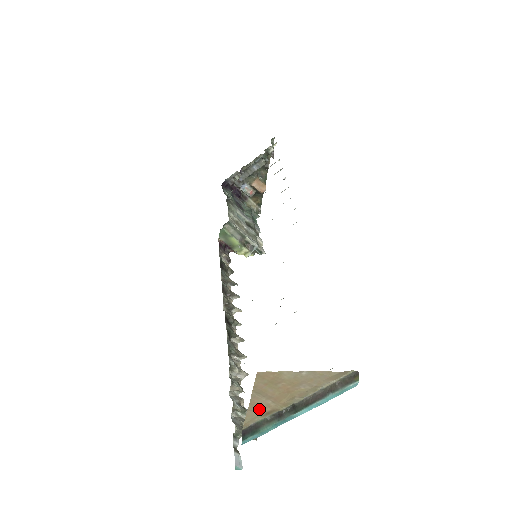
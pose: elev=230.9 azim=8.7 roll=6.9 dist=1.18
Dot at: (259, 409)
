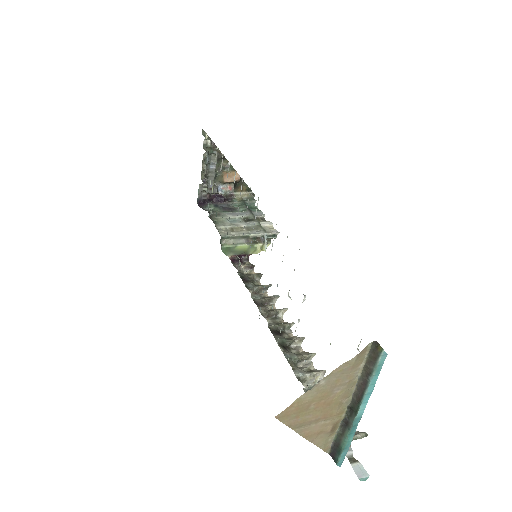
Dot at: (320, 433)
